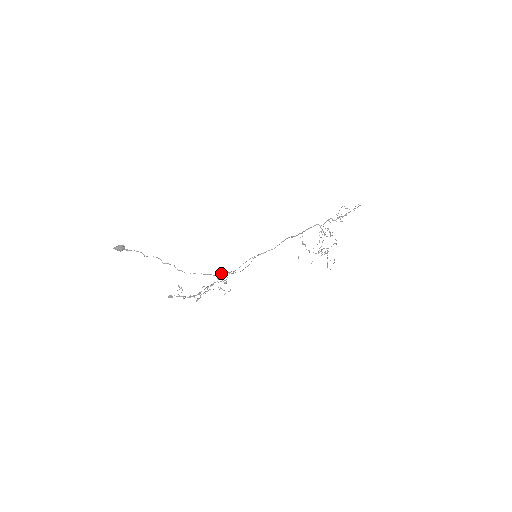
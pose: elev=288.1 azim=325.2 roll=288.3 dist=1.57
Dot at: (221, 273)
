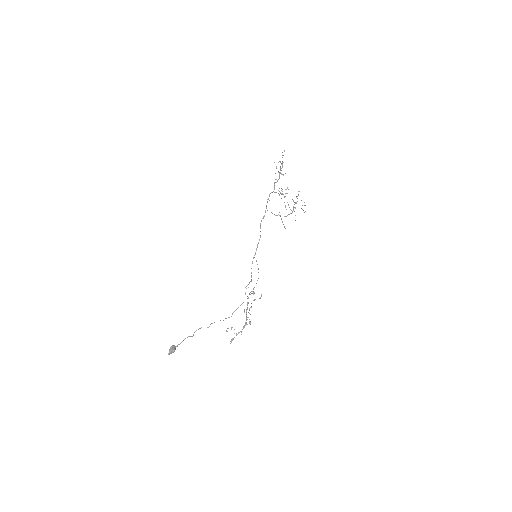
Dot at: occluded
